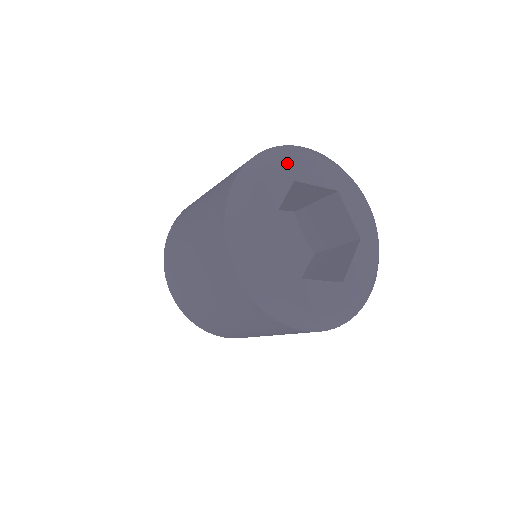
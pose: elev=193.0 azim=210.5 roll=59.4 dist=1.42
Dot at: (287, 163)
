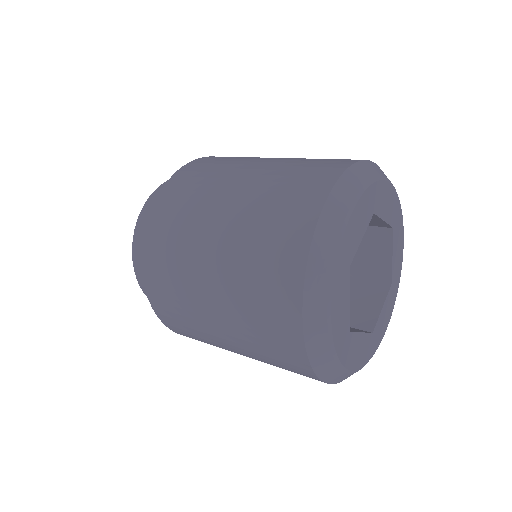
Dot at: (340, 261)
